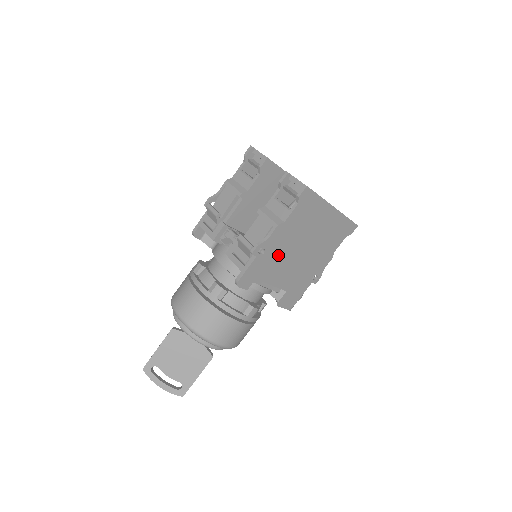
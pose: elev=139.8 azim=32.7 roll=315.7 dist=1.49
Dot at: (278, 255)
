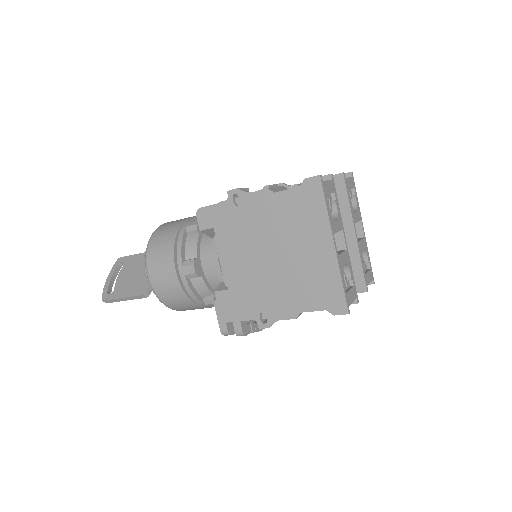
Dot at: (247, 228)
